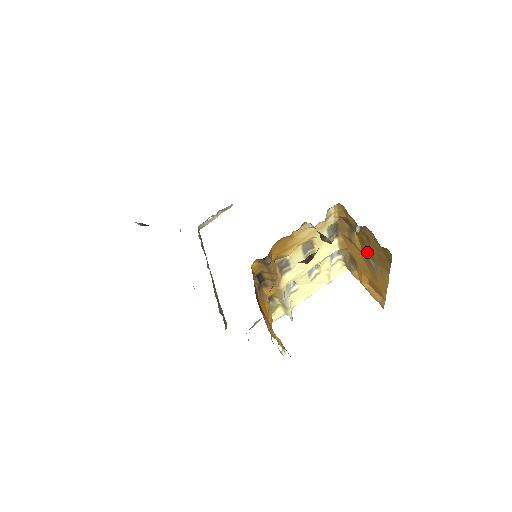
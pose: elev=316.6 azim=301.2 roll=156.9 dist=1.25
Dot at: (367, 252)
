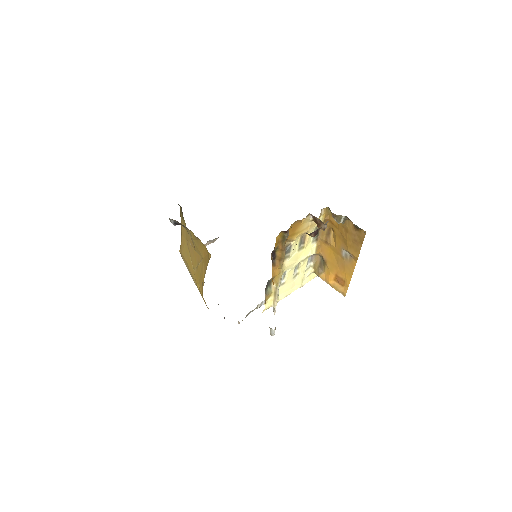
Dot at: (342, 244)
